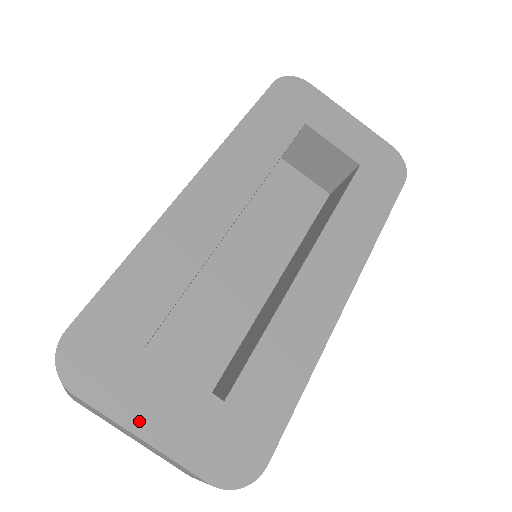
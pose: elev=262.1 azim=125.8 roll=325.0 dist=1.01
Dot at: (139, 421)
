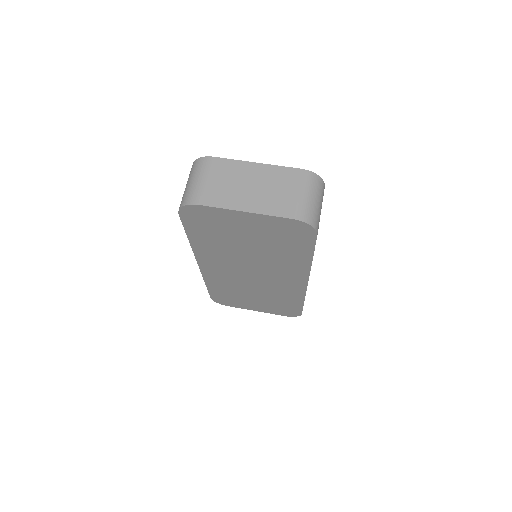
Dot at: occluded
